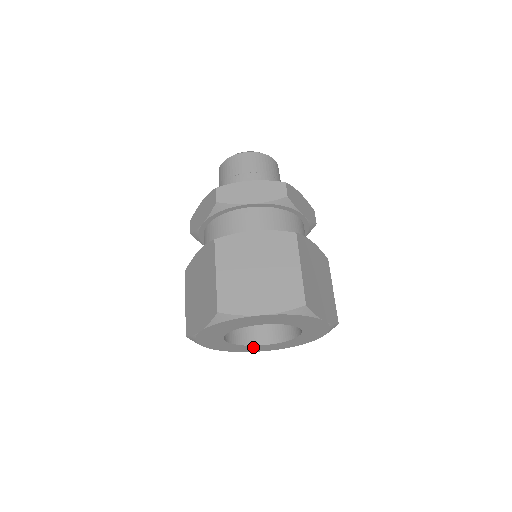
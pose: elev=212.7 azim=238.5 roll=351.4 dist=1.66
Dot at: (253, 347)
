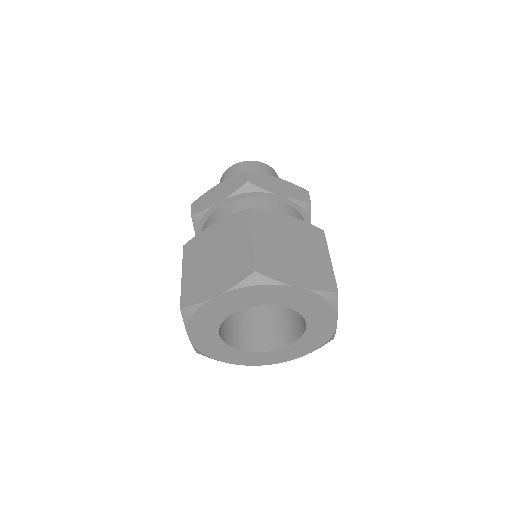
Dot at: (232, 352)
